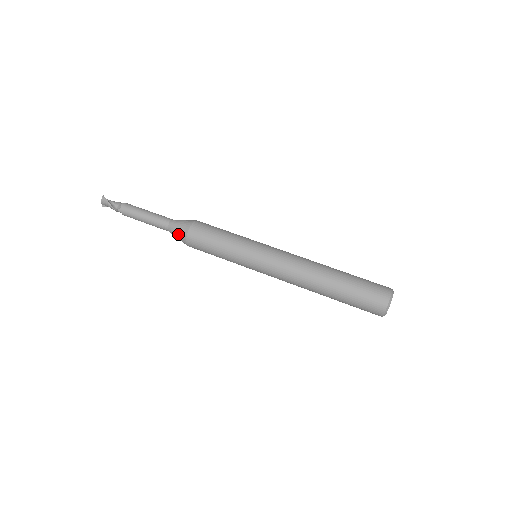
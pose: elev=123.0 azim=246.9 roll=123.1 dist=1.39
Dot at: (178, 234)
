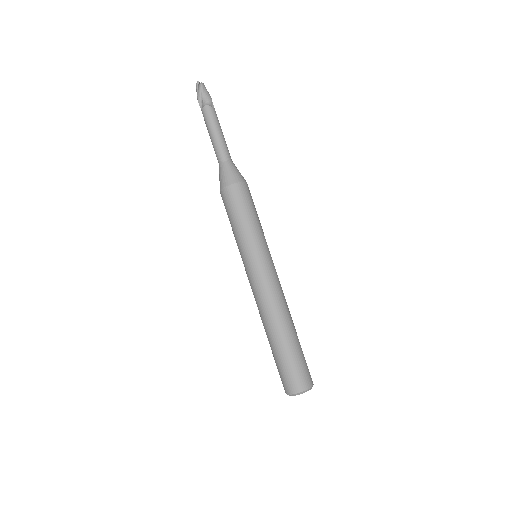
Dot at: (219, 180)
